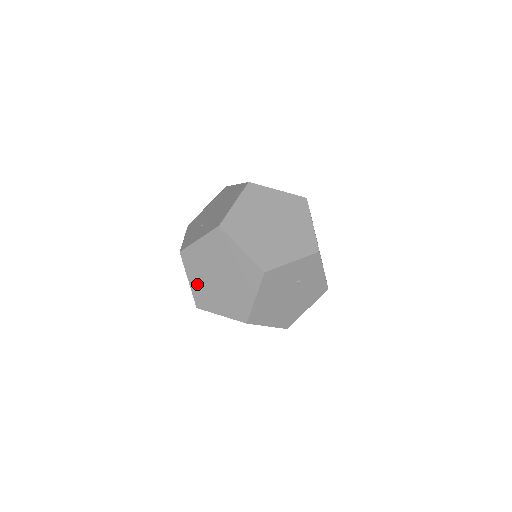
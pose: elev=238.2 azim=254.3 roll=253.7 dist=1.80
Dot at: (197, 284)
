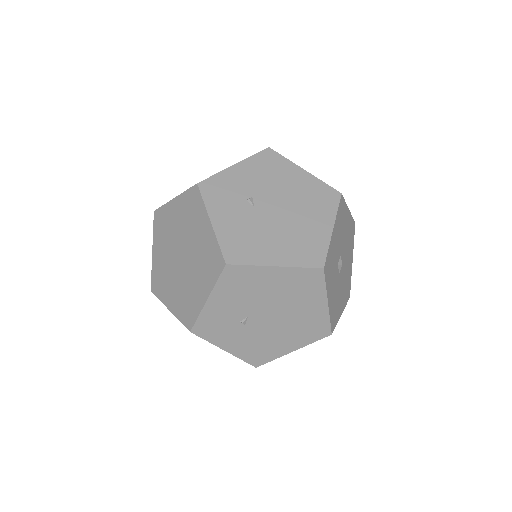
Dot at: occluded
